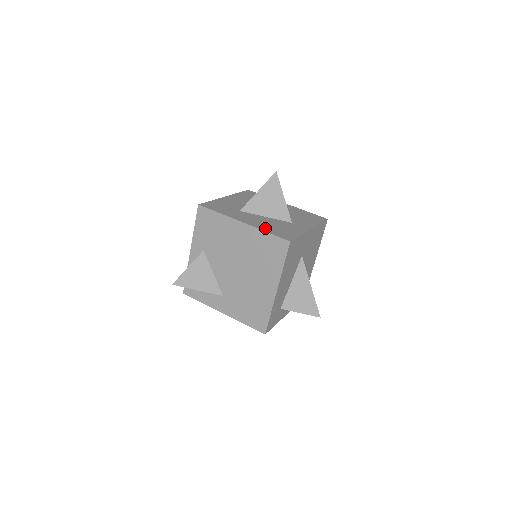
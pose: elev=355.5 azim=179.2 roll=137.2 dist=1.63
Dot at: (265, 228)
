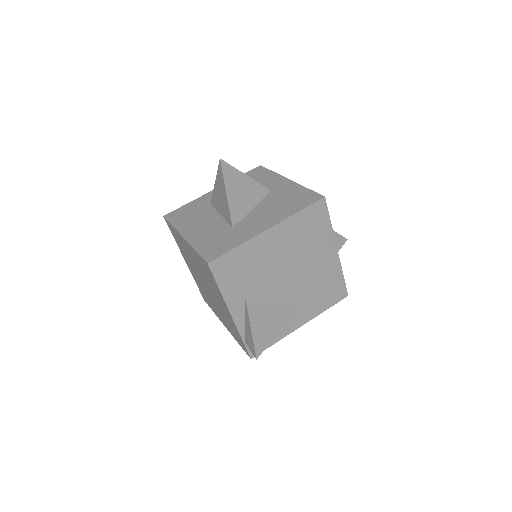
Dot at: (287, 212)
